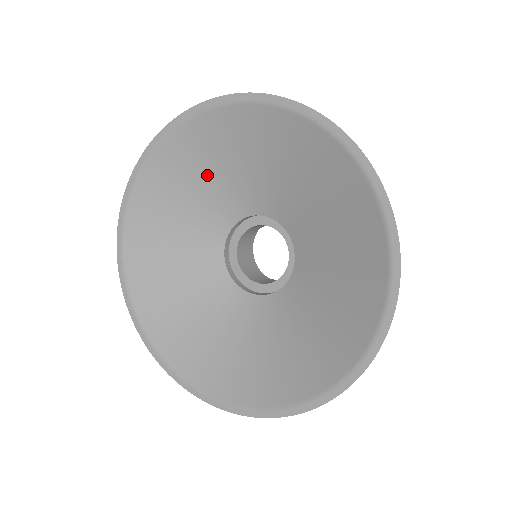
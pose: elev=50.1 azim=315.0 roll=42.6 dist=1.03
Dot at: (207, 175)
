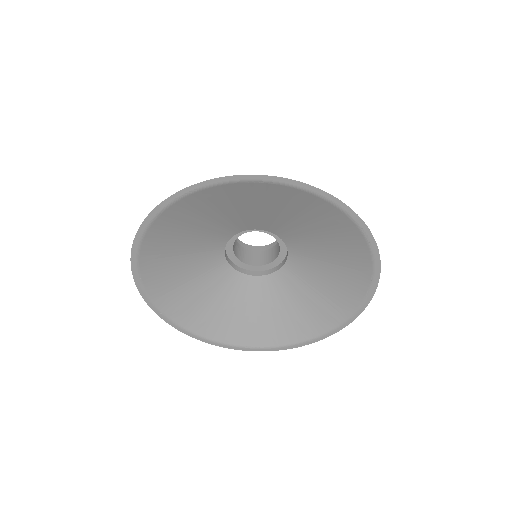
Dot at: (245, 207)
